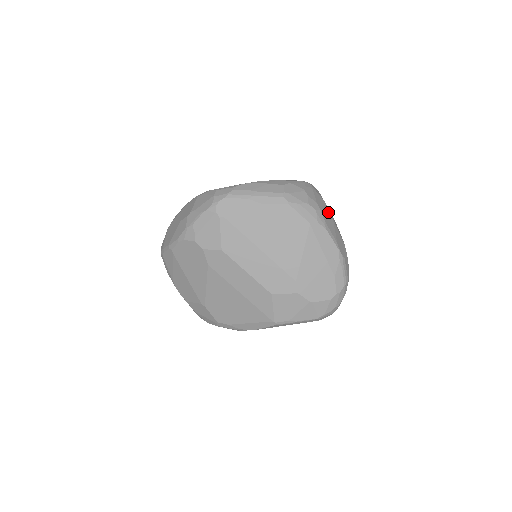
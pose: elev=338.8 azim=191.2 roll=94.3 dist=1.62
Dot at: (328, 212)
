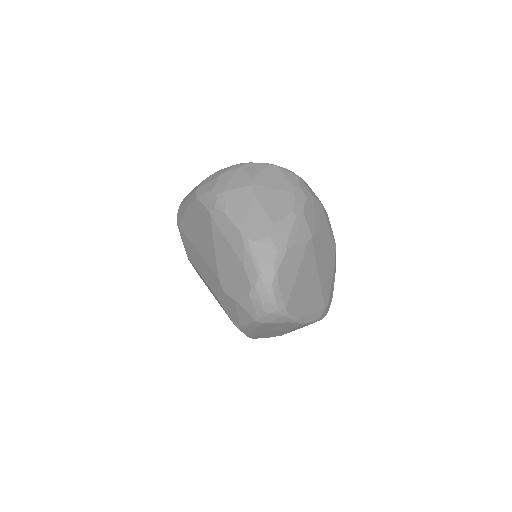
Dot at: (247, 190)
